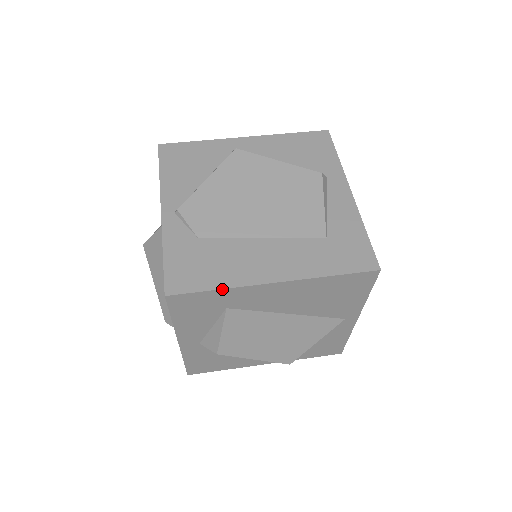
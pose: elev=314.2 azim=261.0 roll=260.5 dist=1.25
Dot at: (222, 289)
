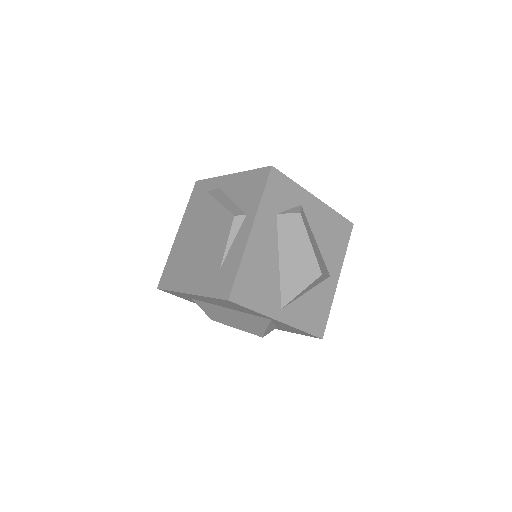
Dot at: (172, 291)
